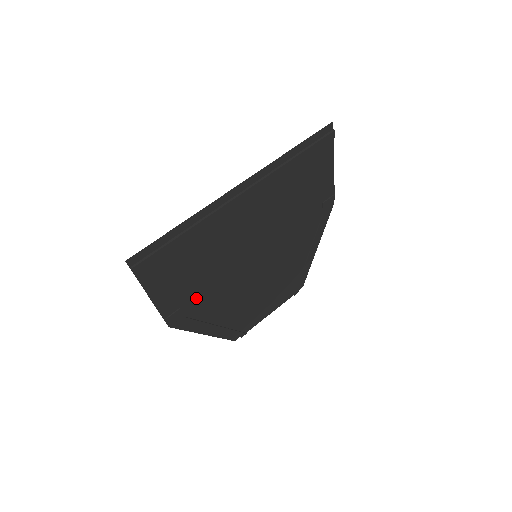
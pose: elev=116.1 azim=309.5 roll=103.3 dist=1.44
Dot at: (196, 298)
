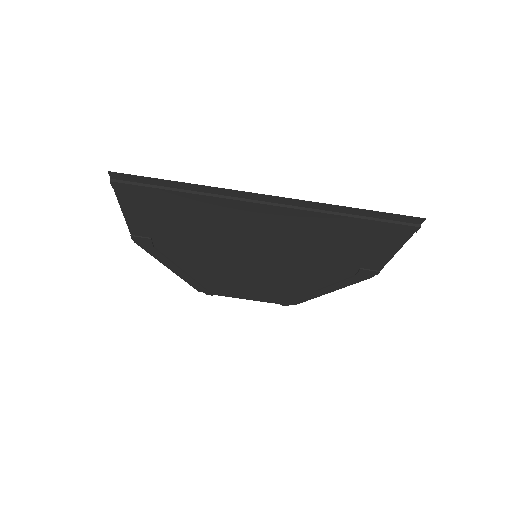
Dot at: (173, 242)
